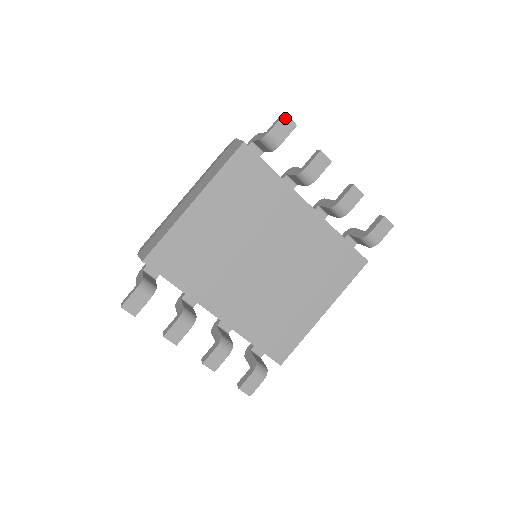
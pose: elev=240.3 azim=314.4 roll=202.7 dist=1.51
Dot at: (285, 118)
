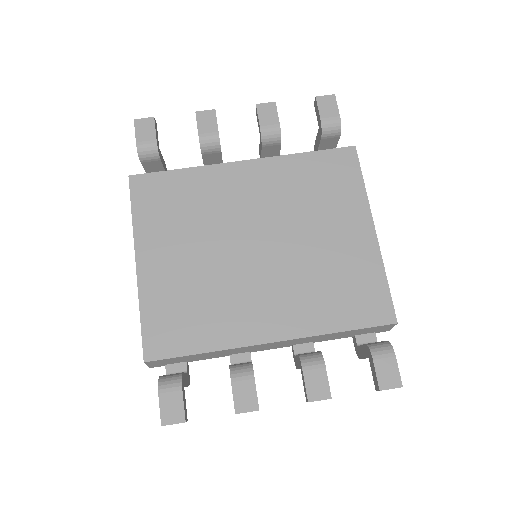
Dot at: (138, 123)
